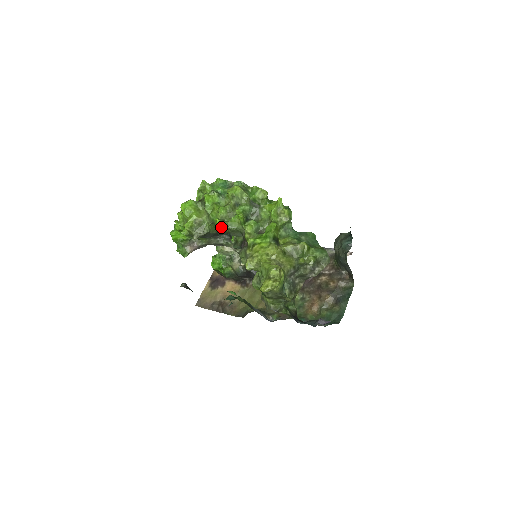
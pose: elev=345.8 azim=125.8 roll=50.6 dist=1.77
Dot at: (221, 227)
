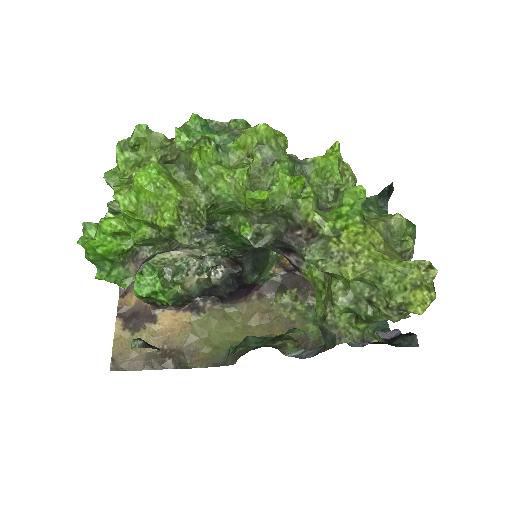
Dot at: (252, 208)
